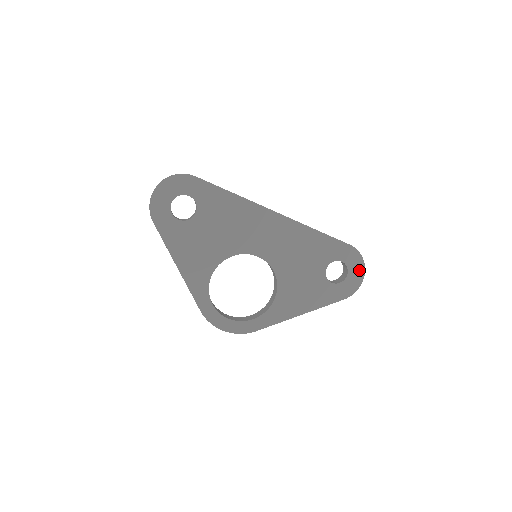
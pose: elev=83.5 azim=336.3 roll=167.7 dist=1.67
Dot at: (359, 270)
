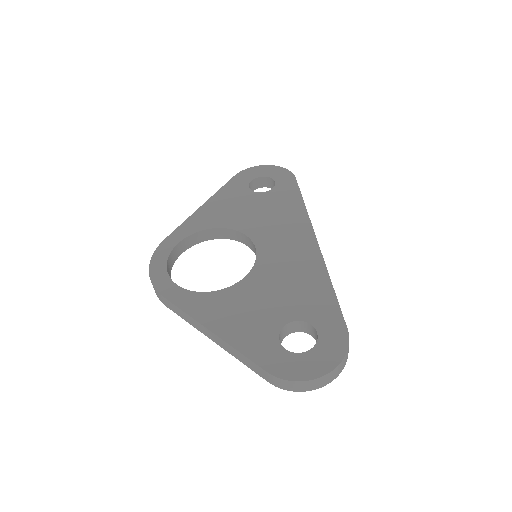
Dot at: (324, 363)
